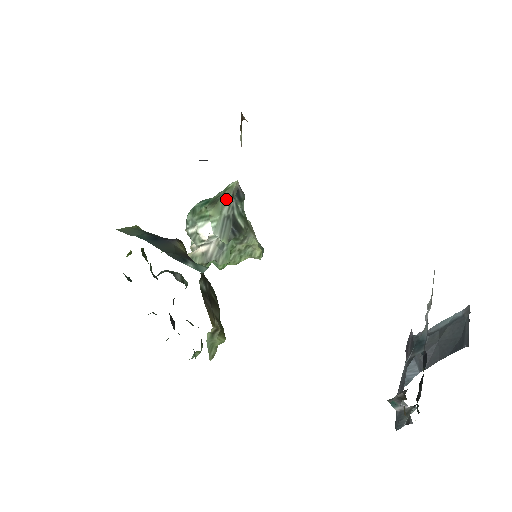
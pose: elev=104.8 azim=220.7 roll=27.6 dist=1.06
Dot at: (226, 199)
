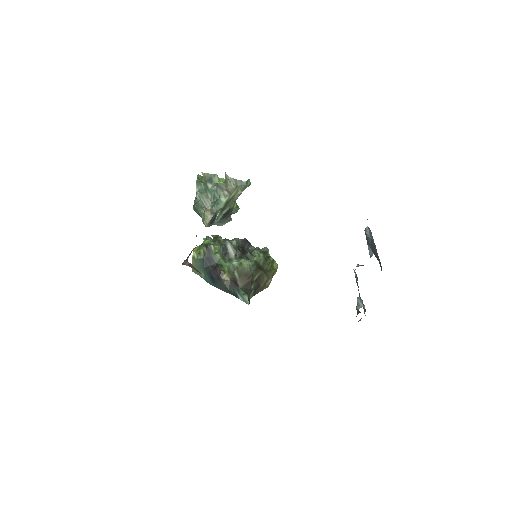
Dot at: occluded
